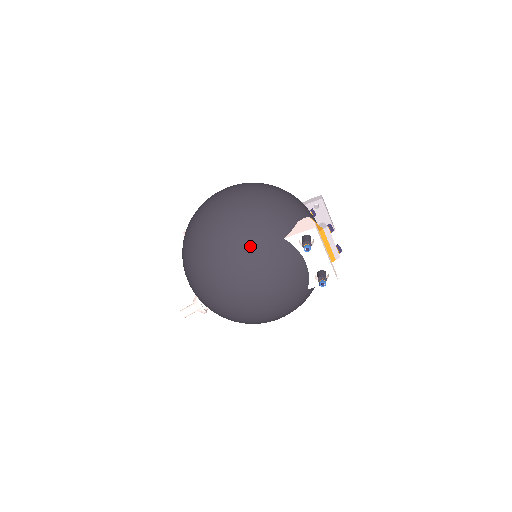
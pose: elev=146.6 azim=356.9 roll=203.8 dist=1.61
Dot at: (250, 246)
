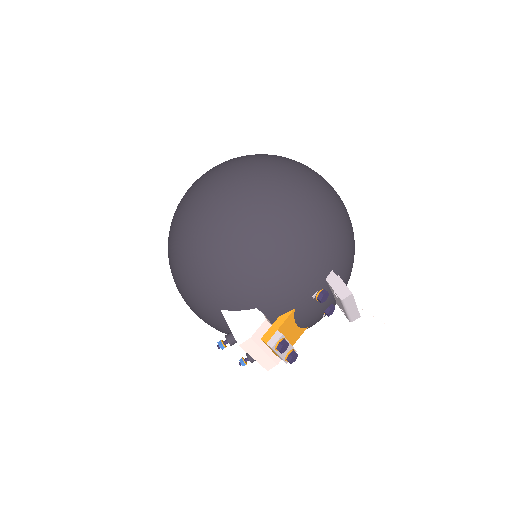
Dot at: (186, 282)
